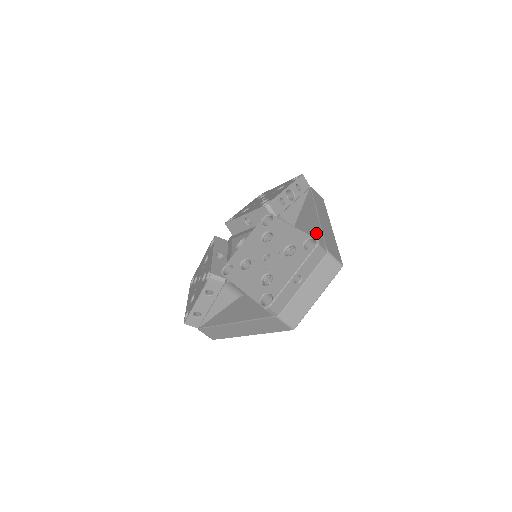
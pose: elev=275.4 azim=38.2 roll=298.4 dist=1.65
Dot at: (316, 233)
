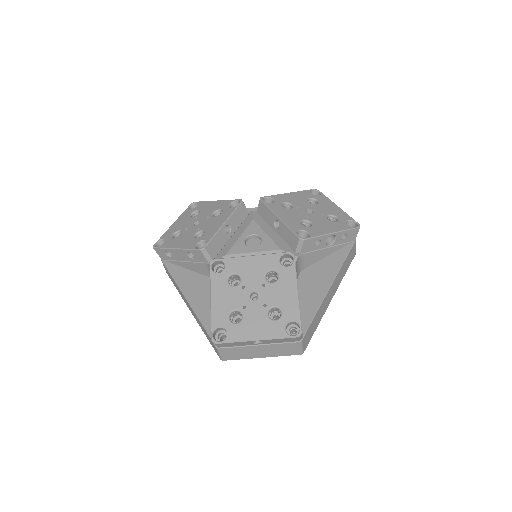
Dot at: (312, 306)
